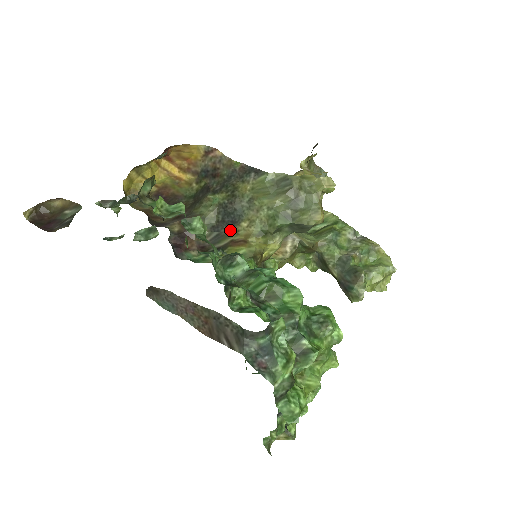
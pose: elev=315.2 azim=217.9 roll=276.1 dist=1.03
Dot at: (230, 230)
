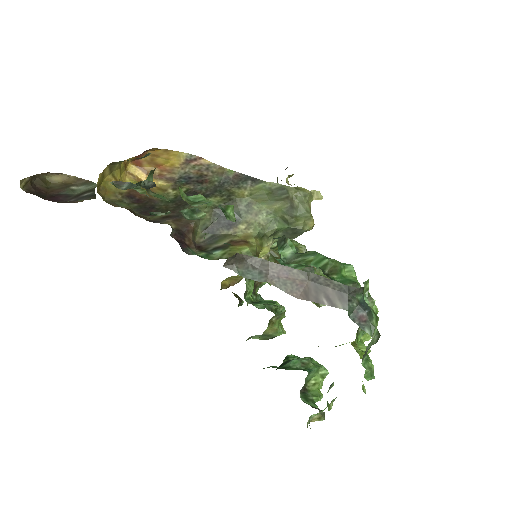
Dot at: (226, 232)
